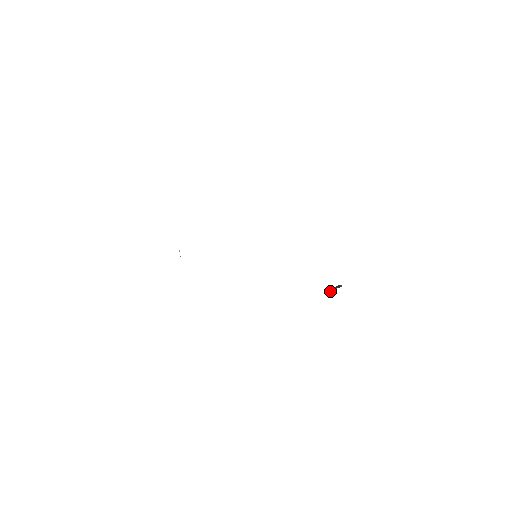
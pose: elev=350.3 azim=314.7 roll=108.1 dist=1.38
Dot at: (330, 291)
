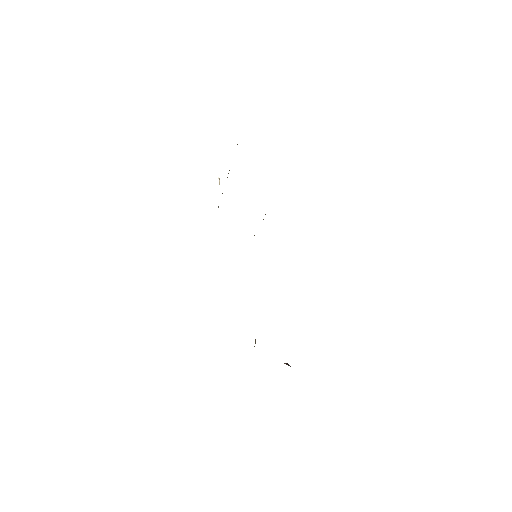
Dot at: occluded
